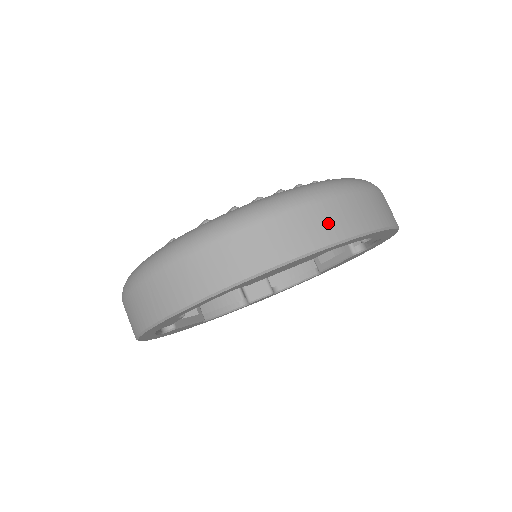
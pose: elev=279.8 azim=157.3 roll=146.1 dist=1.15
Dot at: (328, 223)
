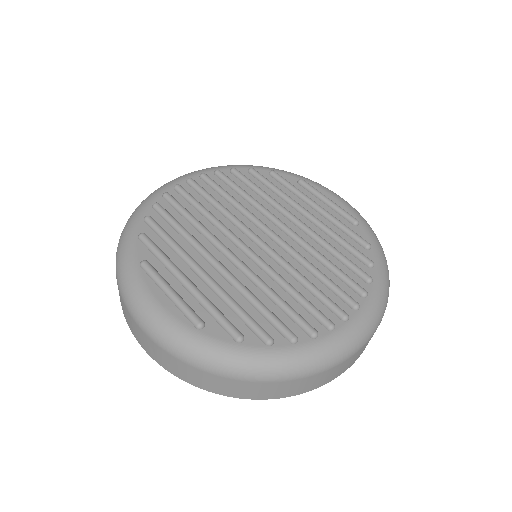
Dot at: (330, 376)
